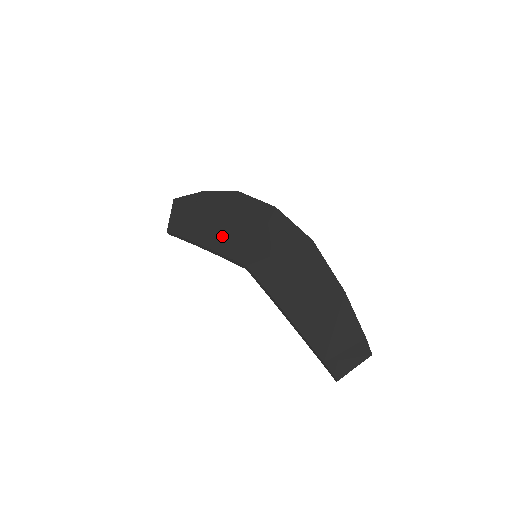
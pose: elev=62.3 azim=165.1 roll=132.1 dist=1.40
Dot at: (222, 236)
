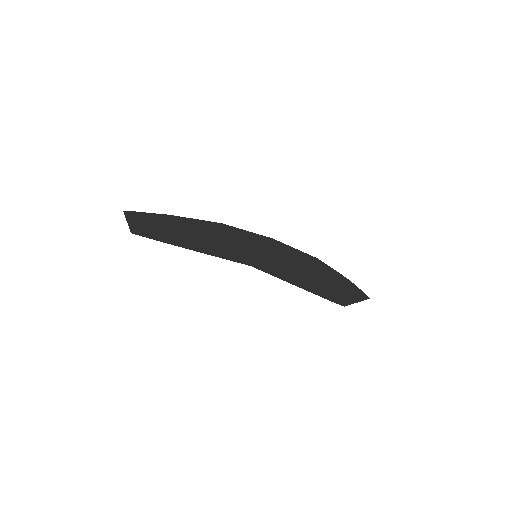
Dot at: (214, 248)
